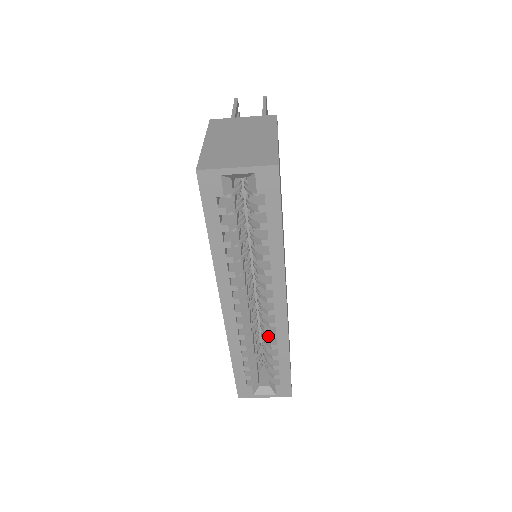
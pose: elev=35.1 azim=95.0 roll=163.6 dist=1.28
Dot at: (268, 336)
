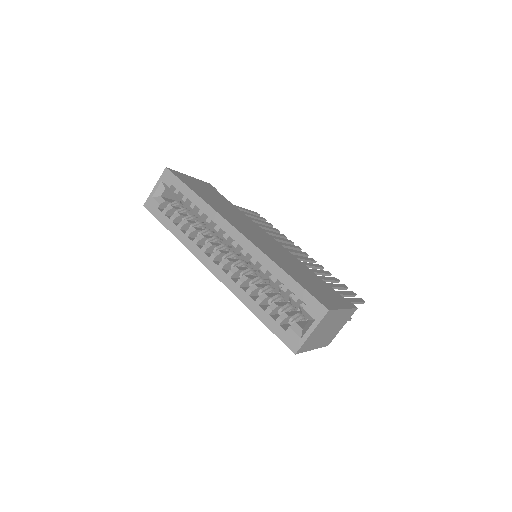
Dot at: (254, 266)
